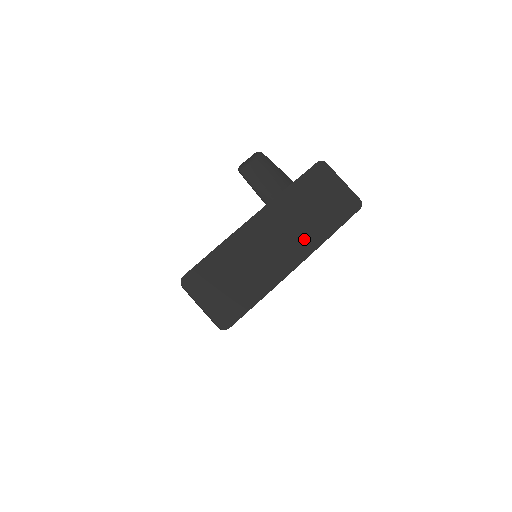
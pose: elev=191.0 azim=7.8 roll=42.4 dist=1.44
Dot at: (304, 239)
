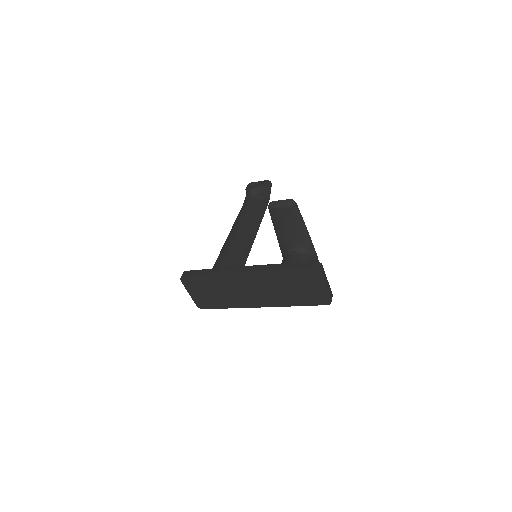
Dot at: (274, 299)
